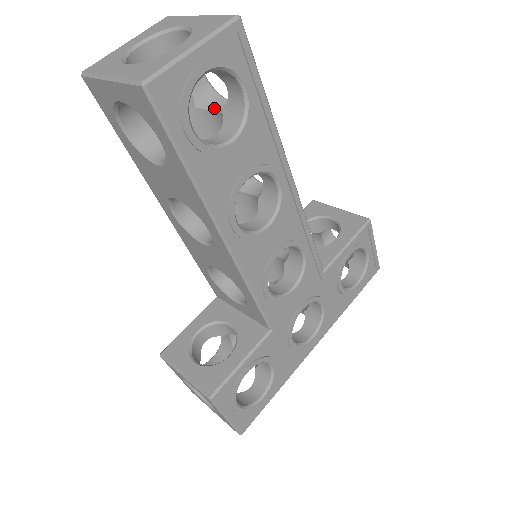
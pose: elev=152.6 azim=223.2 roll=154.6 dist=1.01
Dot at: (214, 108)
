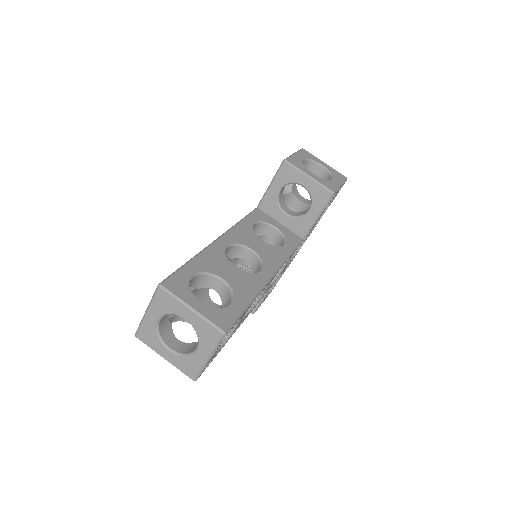
Dot at: (211, 286)
